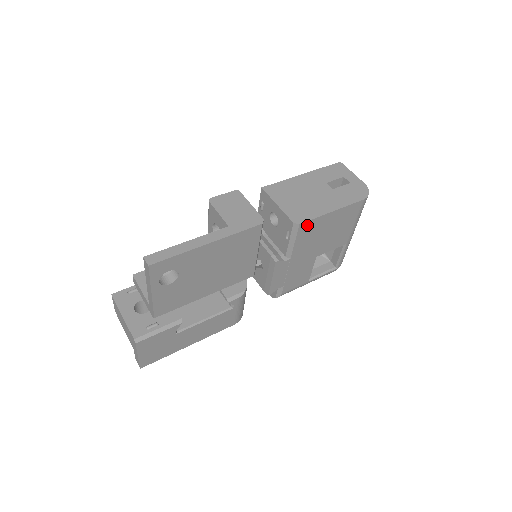
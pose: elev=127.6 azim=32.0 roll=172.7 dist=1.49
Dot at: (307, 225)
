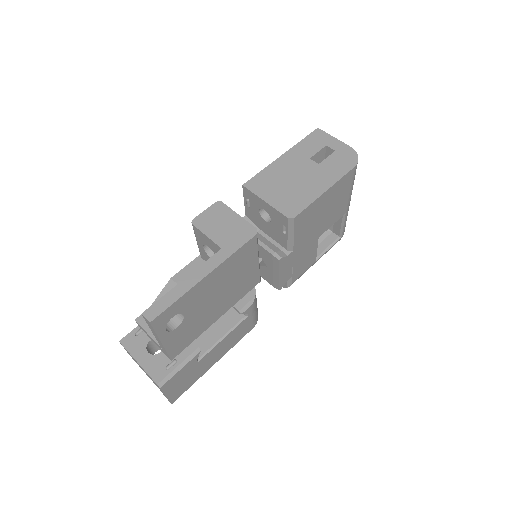
Dot at: (302, 215)
